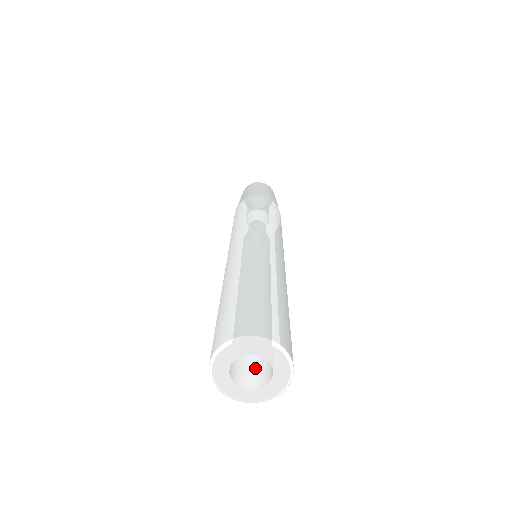
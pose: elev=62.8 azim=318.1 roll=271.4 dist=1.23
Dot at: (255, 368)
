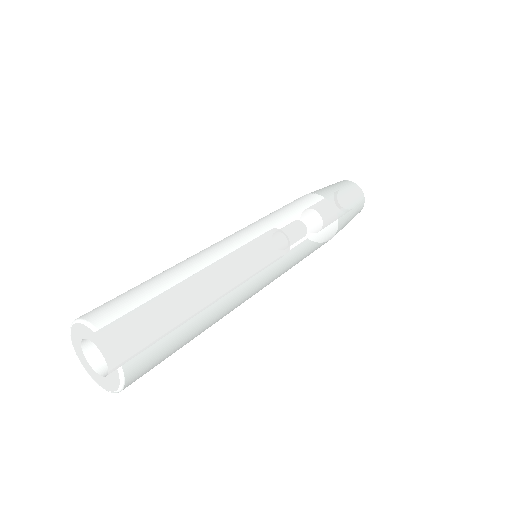
Dot at: occluded
